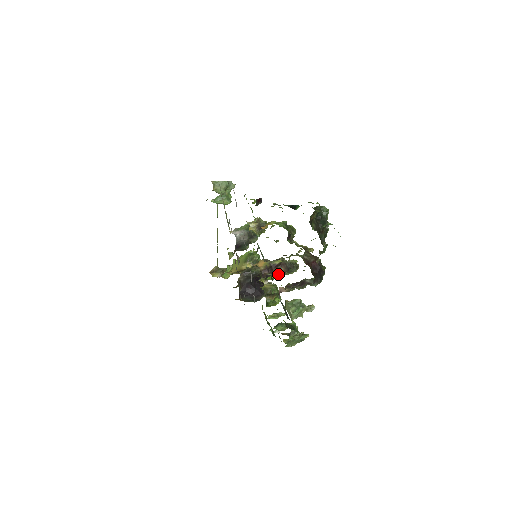
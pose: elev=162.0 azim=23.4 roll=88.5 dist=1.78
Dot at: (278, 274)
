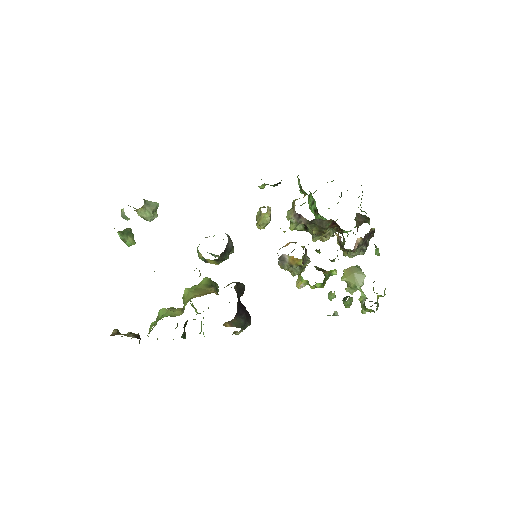
Dot at: (306, 260)
